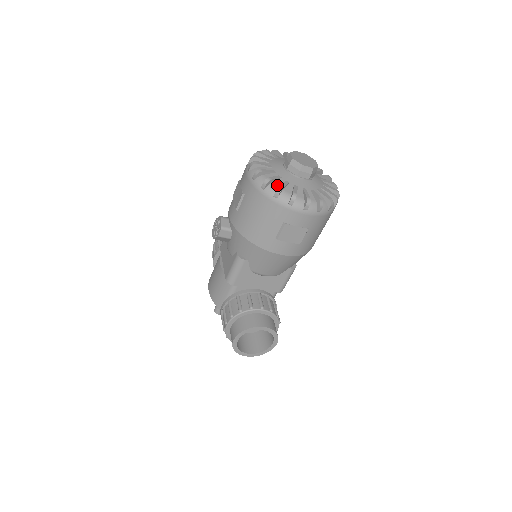
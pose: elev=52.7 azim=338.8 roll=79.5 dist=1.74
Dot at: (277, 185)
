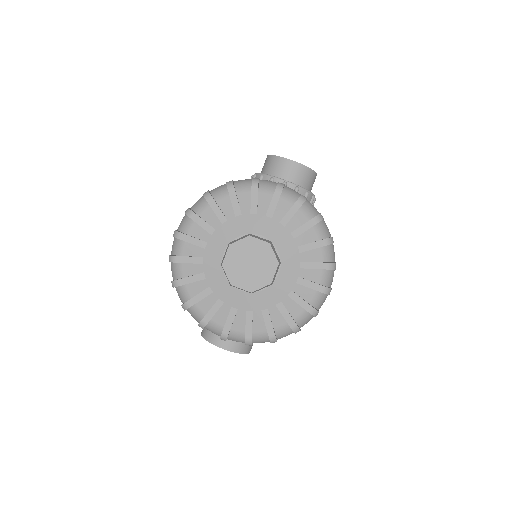
Dot at: (190, 292)
